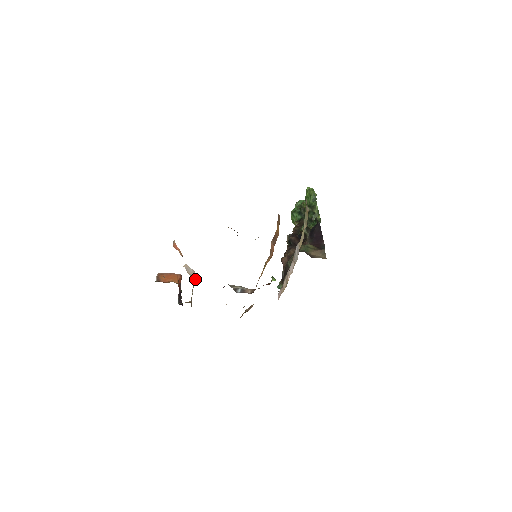
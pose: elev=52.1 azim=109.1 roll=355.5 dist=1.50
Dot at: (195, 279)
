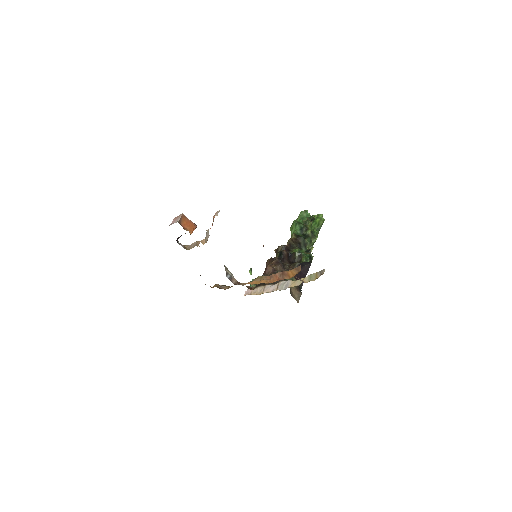
Dot at: occluded
